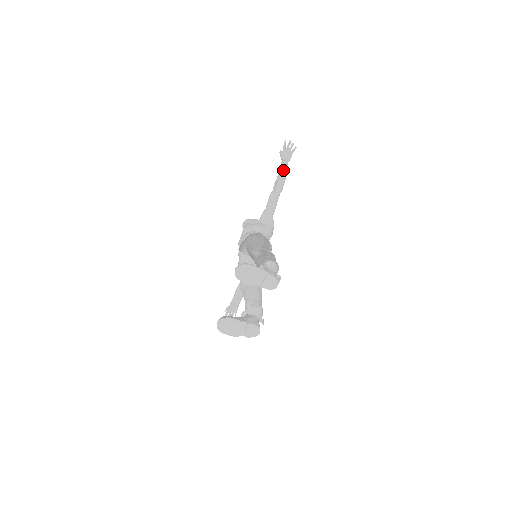
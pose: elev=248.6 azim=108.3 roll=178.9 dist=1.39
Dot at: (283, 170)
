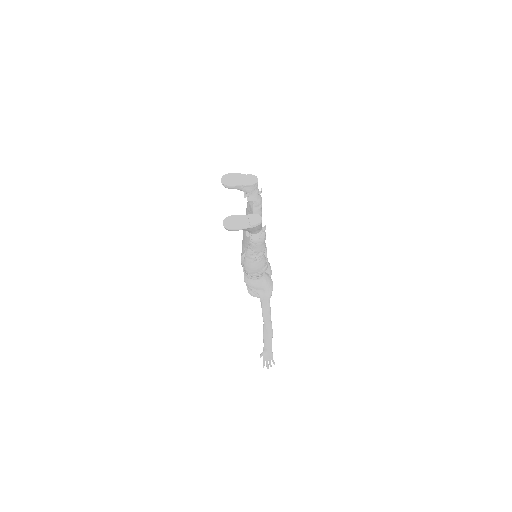
Dot at: occluded
